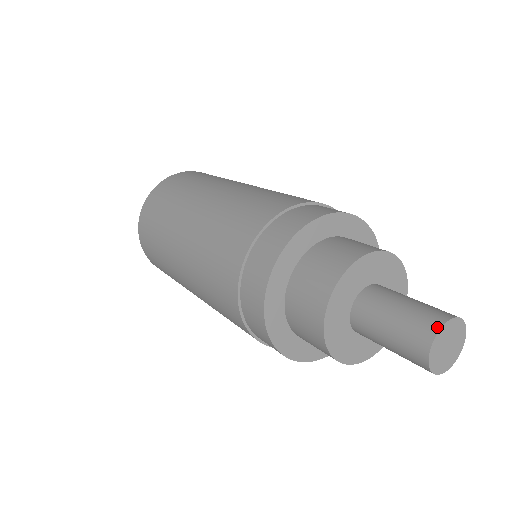
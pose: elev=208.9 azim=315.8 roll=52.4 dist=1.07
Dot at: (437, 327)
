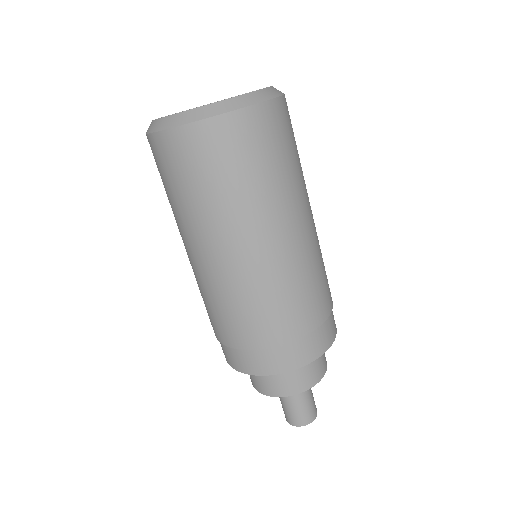
Dot at: (312, 420)
